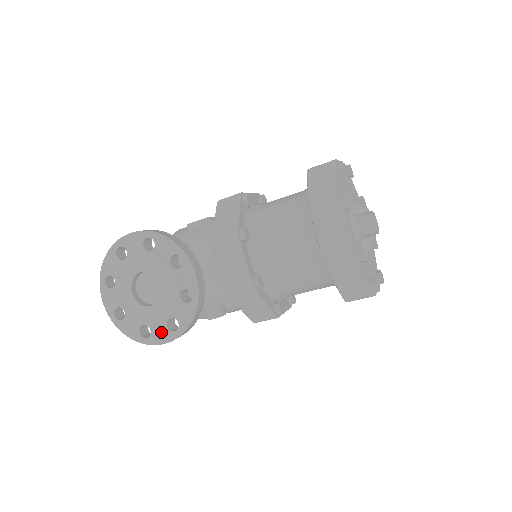
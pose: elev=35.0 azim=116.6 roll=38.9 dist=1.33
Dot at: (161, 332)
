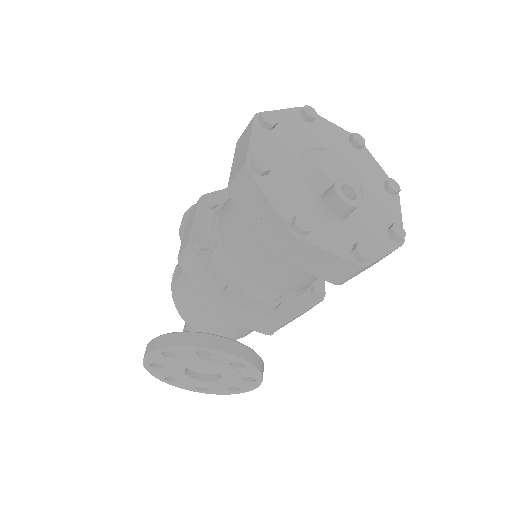
Dot at: (245, 385)
